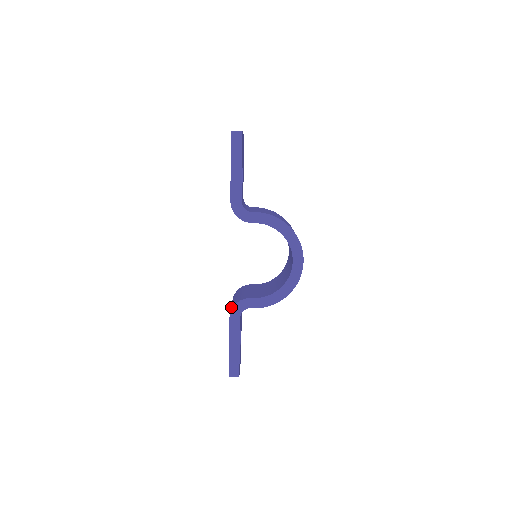
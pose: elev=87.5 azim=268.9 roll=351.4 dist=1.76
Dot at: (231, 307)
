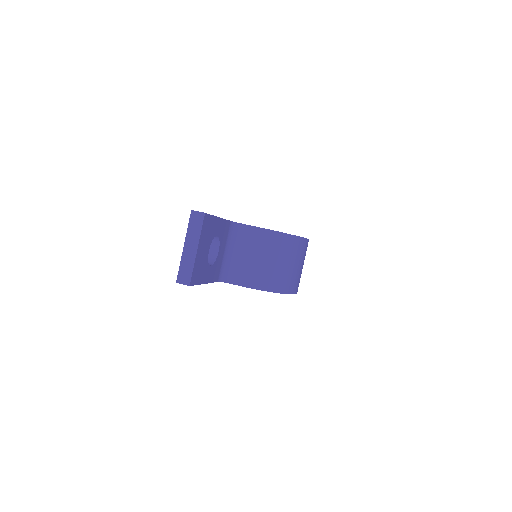
Dot at: occluded
